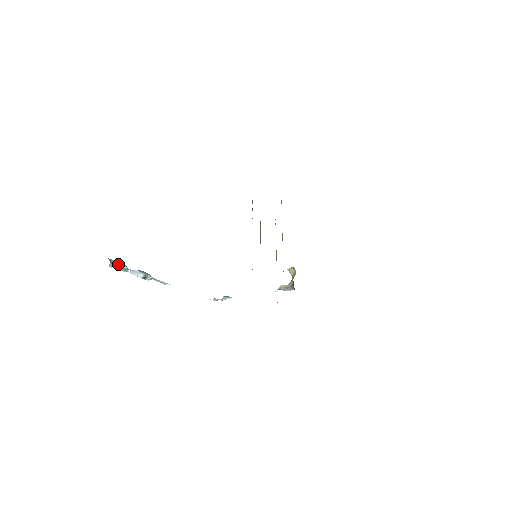
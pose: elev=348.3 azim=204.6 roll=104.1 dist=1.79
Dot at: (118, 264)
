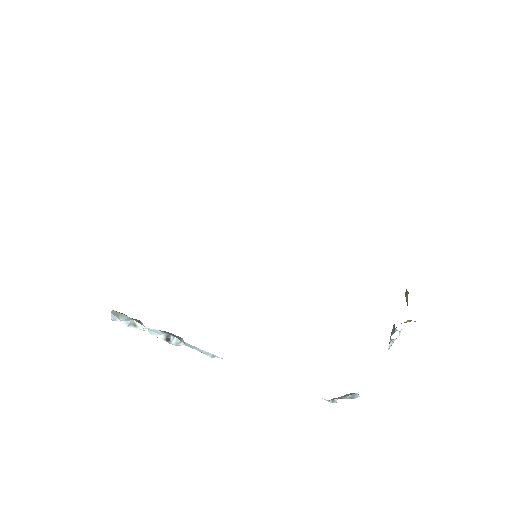
Dot at: (127, 318)
